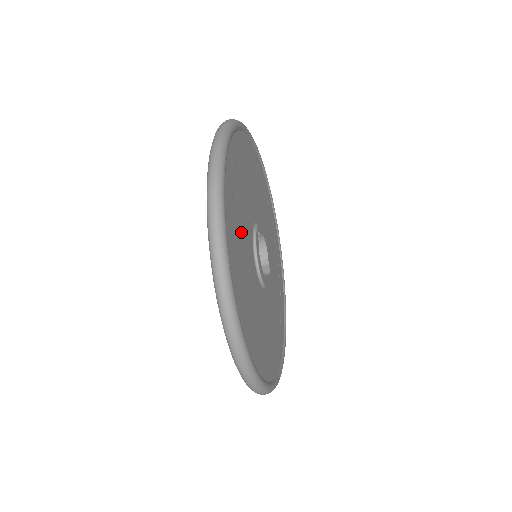
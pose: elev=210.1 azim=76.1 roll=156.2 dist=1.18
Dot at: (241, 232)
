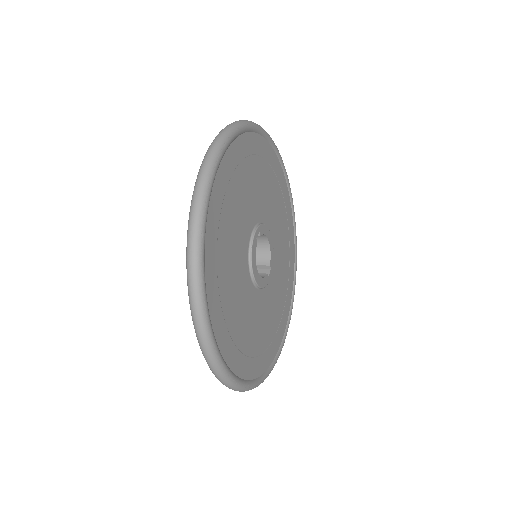
Dot at: (231, 235)
